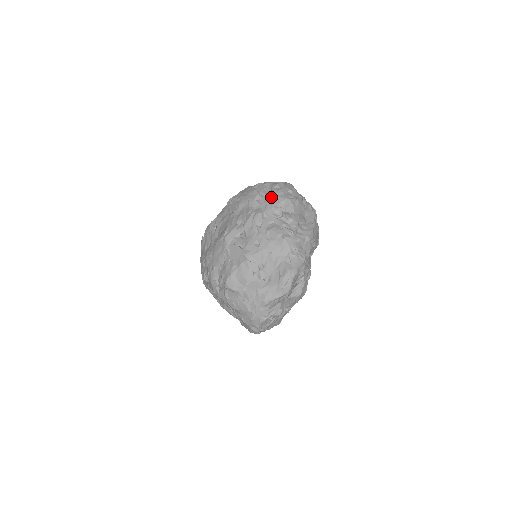
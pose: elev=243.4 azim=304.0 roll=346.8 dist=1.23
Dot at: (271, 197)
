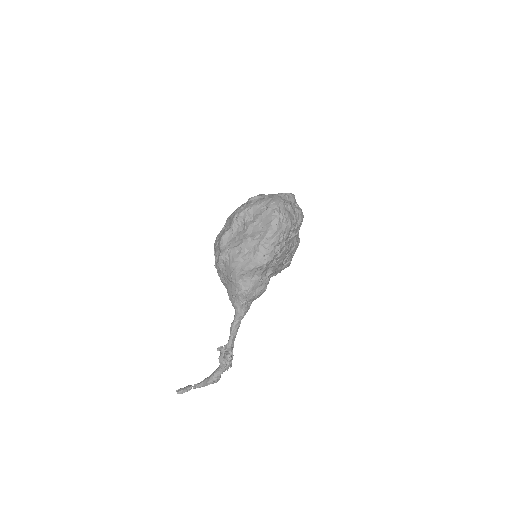
Dot at: occluded
